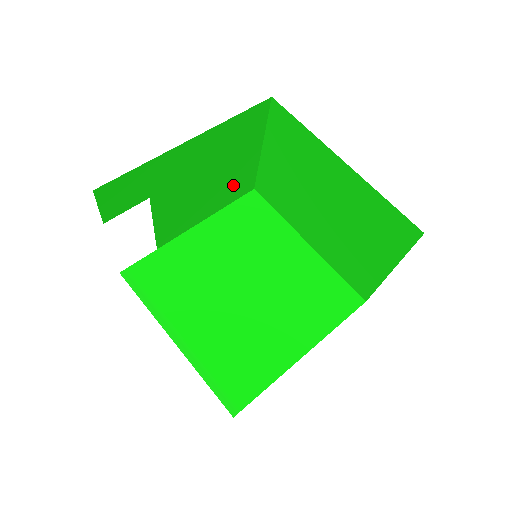
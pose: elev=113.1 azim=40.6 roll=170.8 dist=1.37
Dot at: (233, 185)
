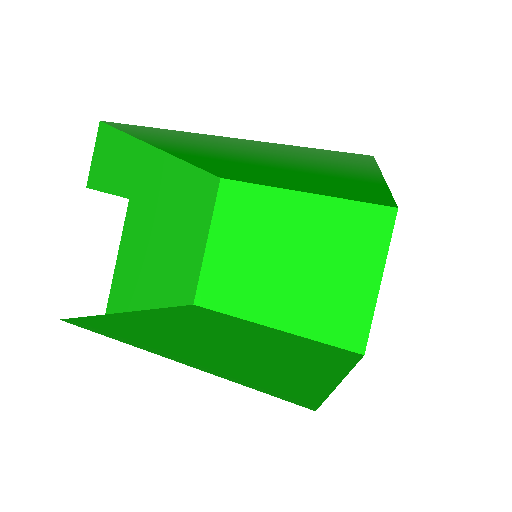
Dot at: (182, 274)
